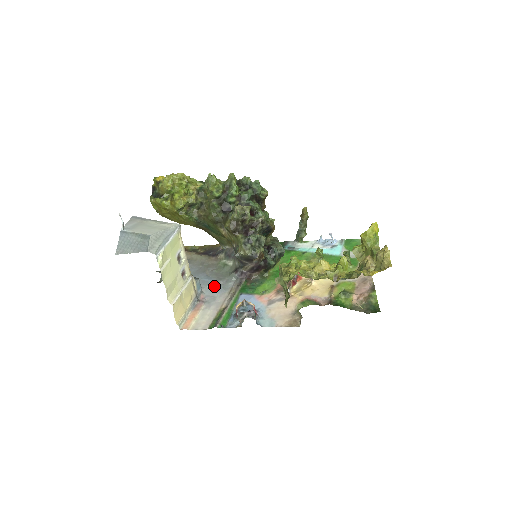
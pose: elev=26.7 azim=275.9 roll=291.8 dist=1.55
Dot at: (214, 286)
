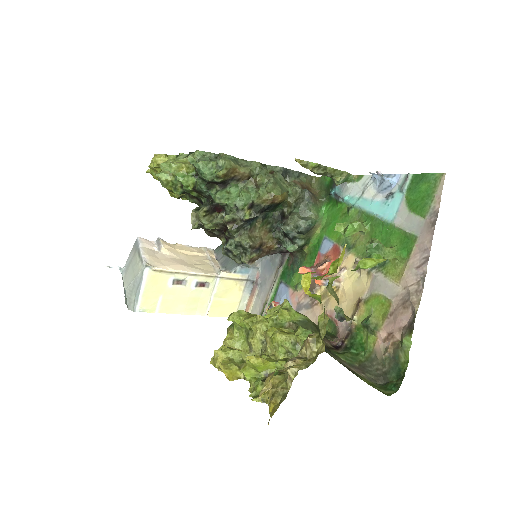
Dot at: (266, 261)
